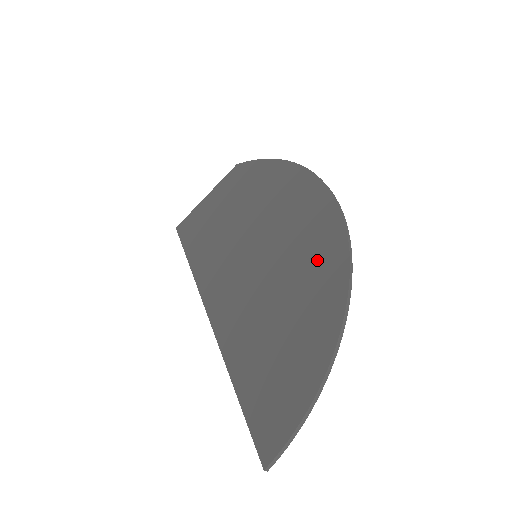
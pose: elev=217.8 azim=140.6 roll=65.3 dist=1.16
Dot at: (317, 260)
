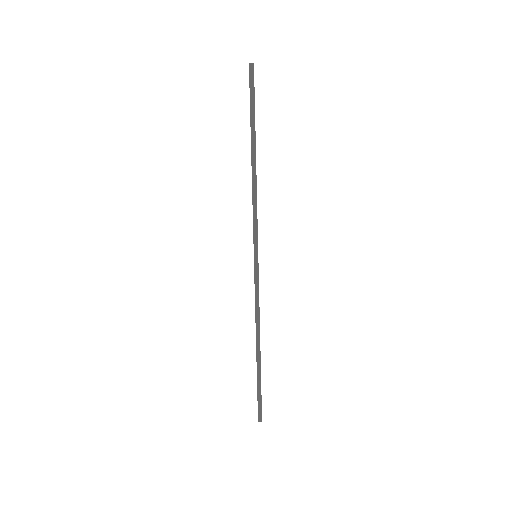
Dot at: occluded
